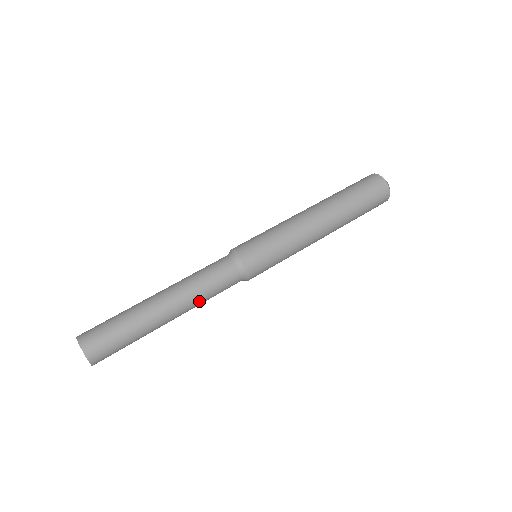
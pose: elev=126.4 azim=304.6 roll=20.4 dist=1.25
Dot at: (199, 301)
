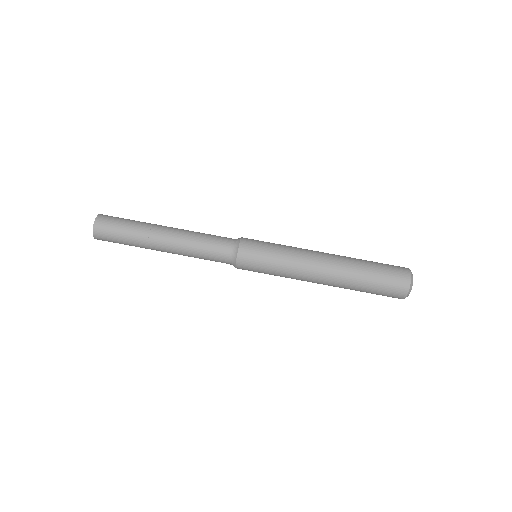
Dot at: (188, 248)
